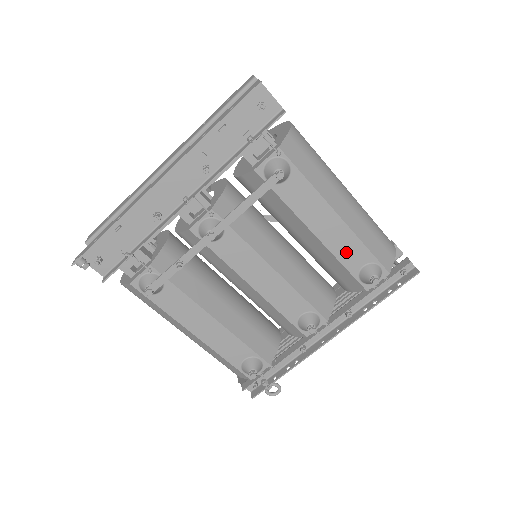
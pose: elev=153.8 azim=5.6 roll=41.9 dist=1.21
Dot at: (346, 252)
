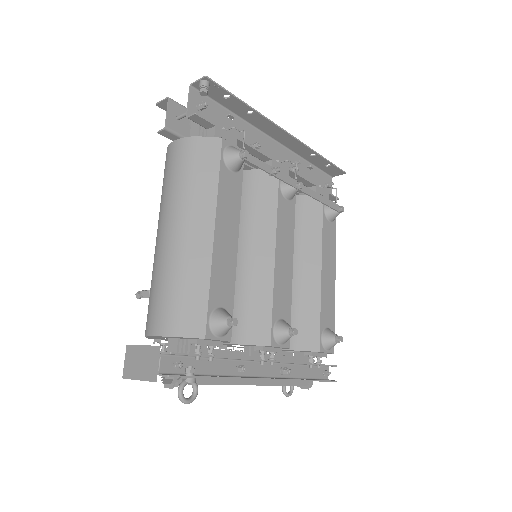
Dot at: (326, 304)
